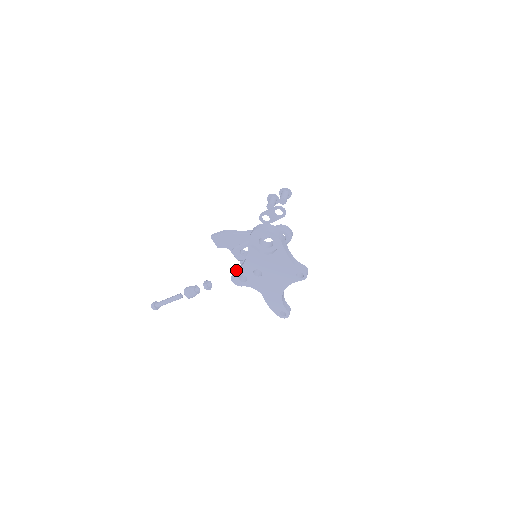
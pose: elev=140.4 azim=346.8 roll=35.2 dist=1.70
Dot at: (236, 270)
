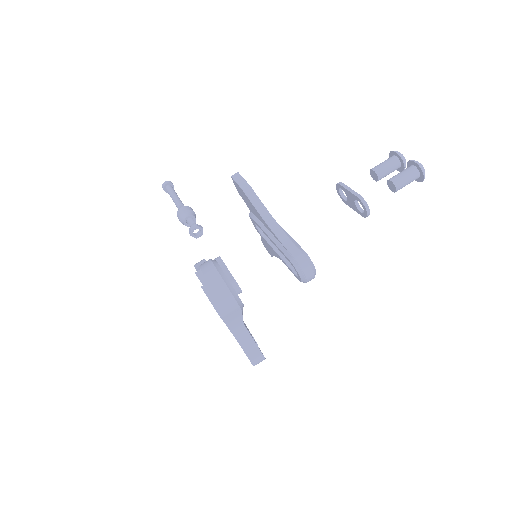
Dot at: occluded
